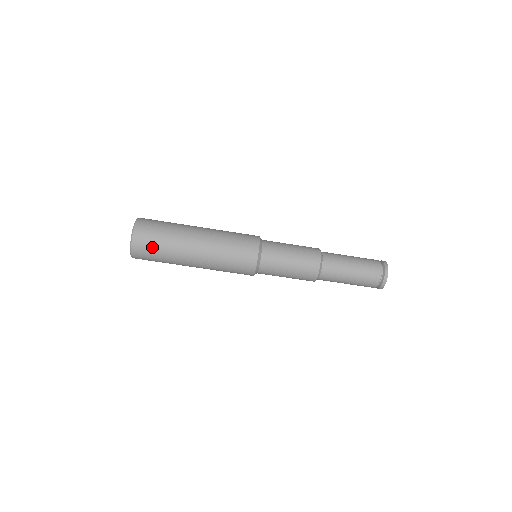
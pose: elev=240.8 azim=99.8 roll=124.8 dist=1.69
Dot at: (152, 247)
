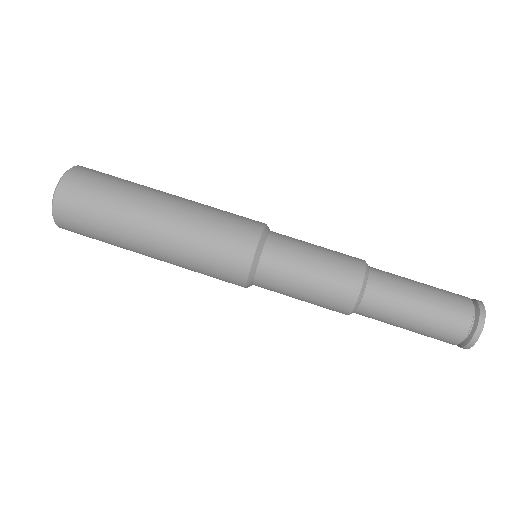
Dot at: (100, 179)
